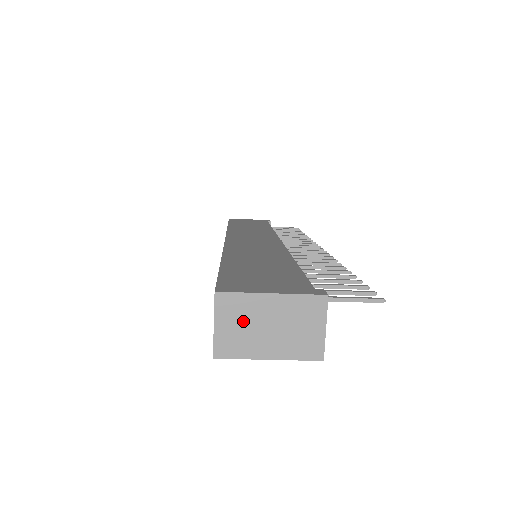
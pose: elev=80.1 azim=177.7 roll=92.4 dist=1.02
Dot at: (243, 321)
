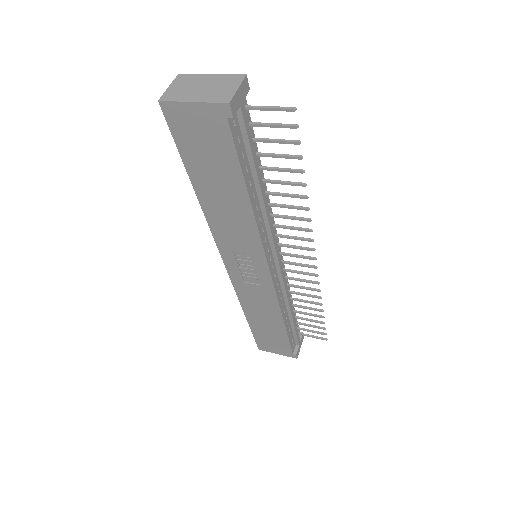
Dot at: (187, 85)
